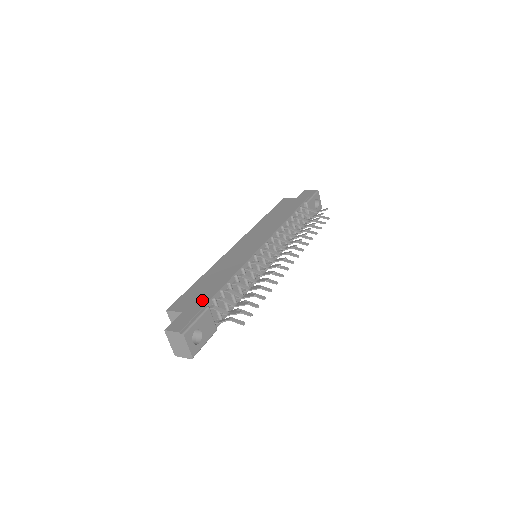
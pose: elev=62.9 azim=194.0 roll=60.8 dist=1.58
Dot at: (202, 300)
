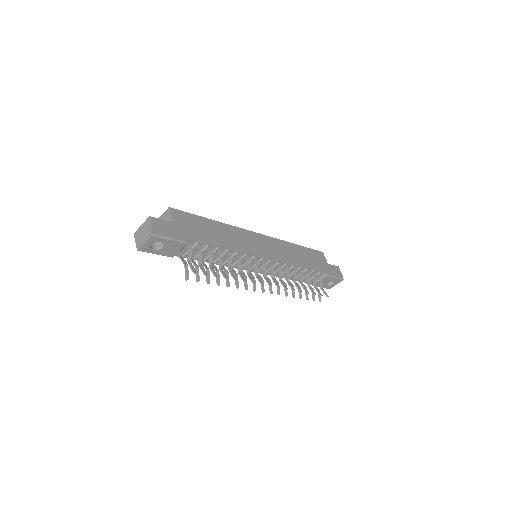
Dot at: (191, 234)
